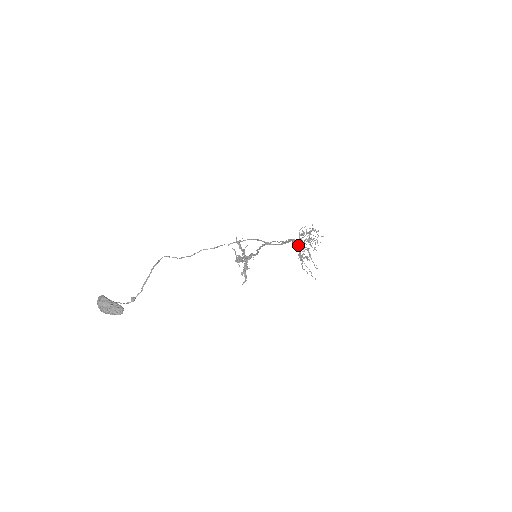
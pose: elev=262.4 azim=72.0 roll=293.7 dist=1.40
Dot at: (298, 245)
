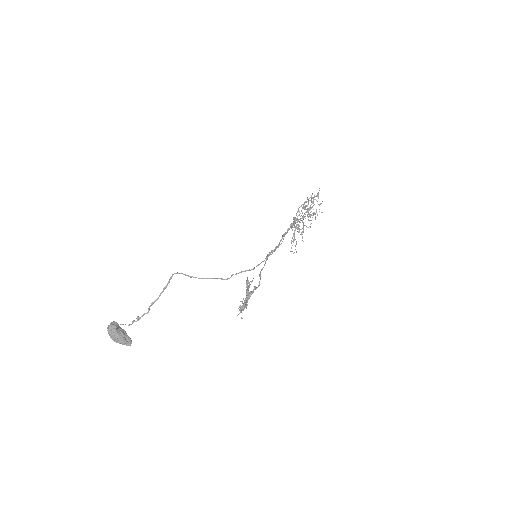
Dot at: (297, 220)
